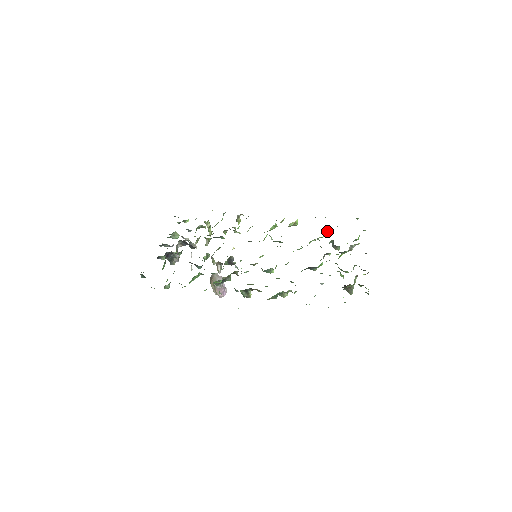
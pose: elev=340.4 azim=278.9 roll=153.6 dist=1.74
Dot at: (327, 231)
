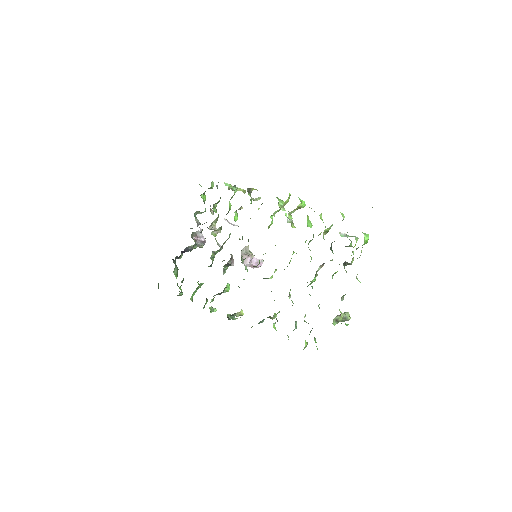
Dot at: (327, 229)
